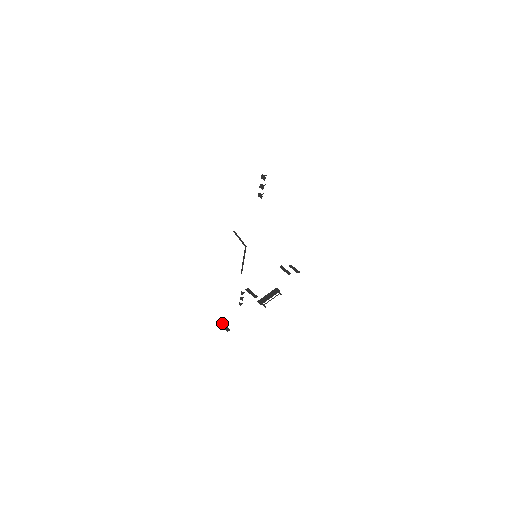
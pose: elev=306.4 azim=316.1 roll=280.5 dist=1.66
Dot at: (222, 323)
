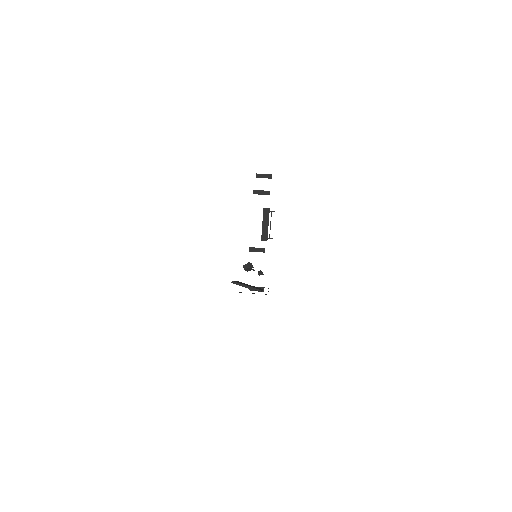
Dot at: occluded
